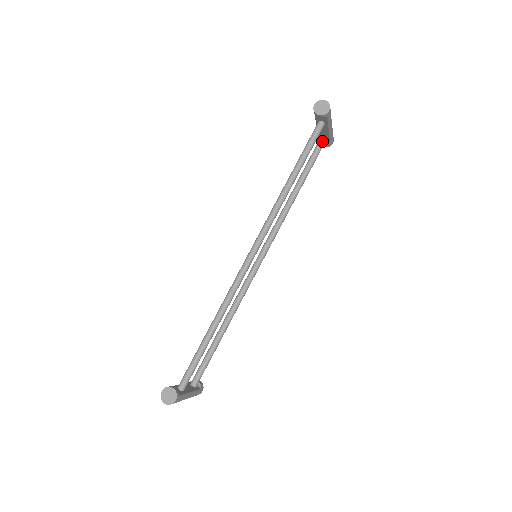
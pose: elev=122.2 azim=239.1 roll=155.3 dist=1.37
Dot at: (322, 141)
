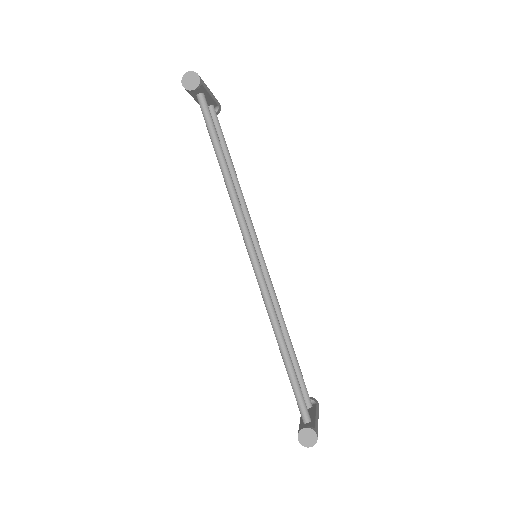
Dot at: (212, 111)
